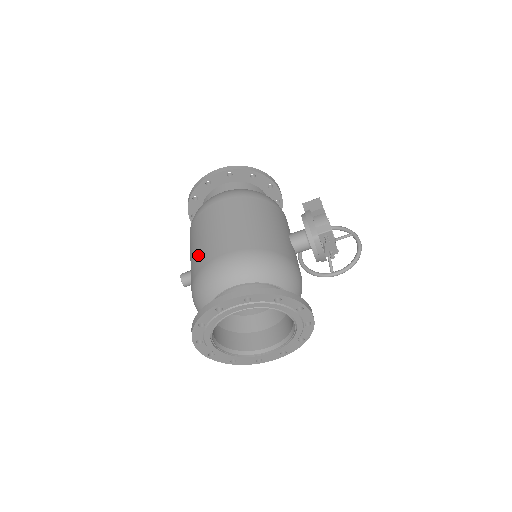
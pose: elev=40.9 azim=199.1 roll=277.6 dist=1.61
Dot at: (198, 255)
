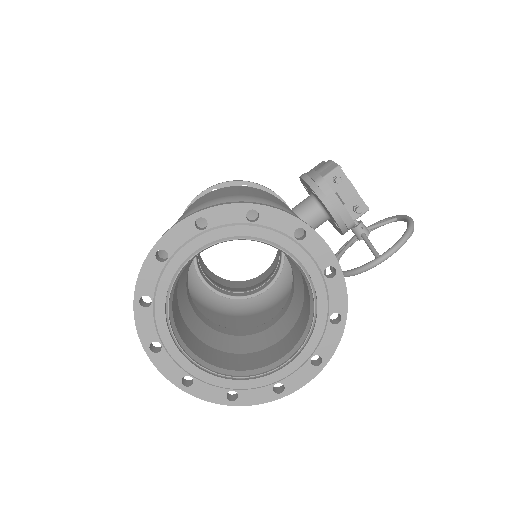
Dot at: occluded
